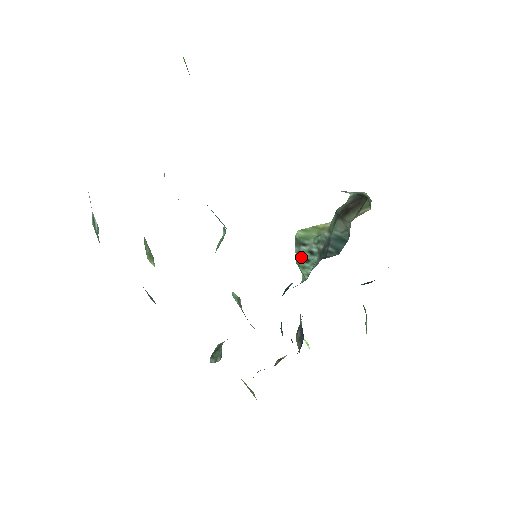
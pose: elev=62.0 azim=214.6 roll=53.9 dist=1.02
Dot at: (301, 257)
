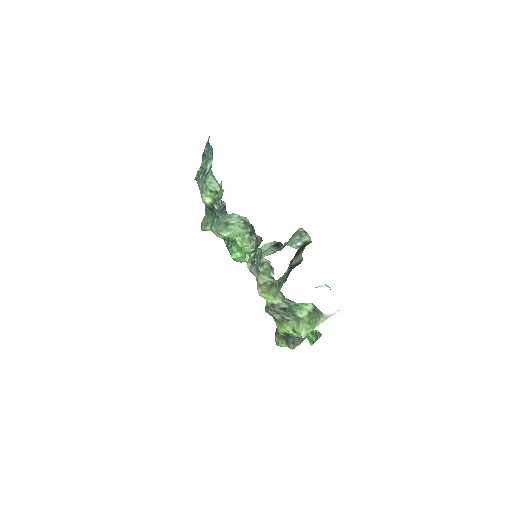
Dot at: occluded
